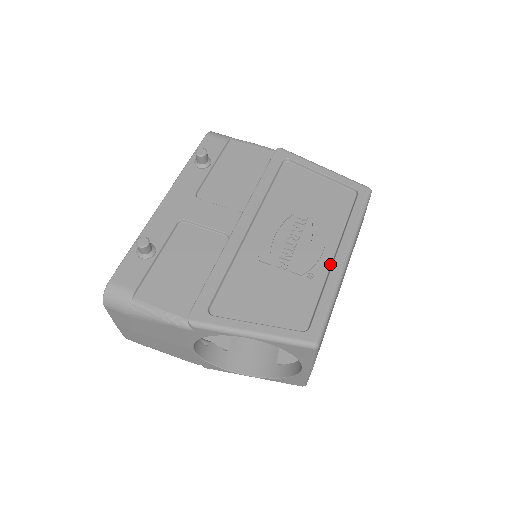
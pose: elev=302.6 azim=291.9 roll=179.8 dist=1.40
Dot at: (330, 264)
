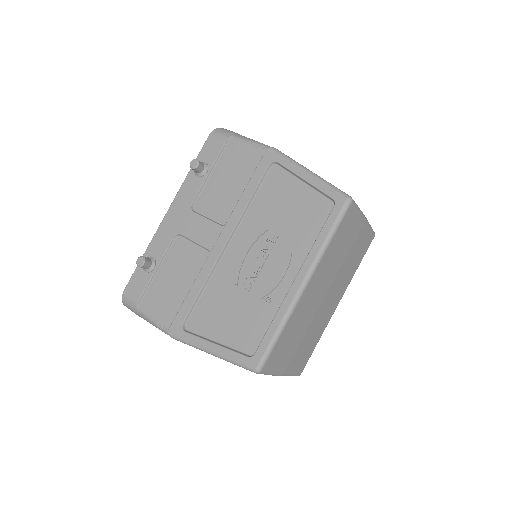
Dot at: (288, 289)
